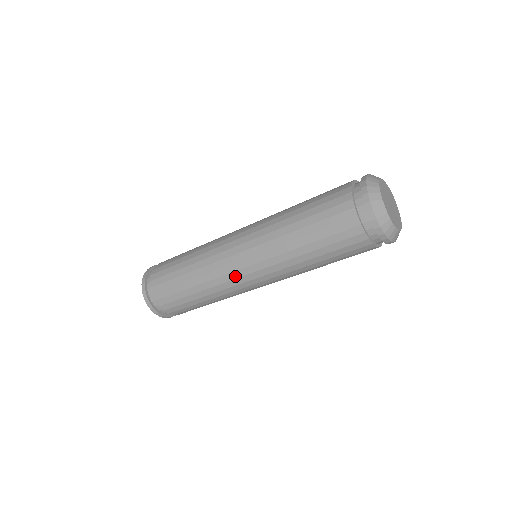
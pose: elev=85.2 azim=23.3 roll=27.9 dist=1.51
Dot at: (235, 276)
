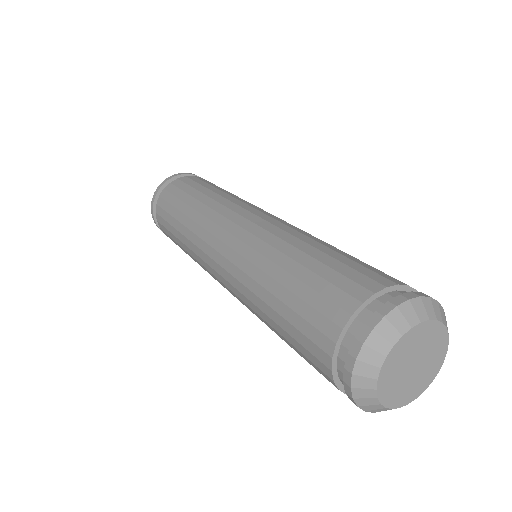
Dot at: (211, 270)
